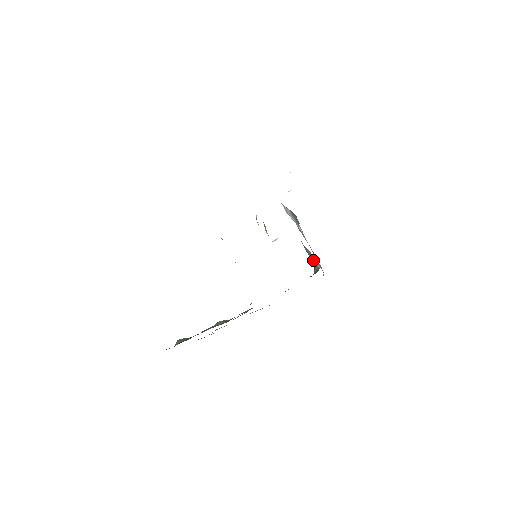
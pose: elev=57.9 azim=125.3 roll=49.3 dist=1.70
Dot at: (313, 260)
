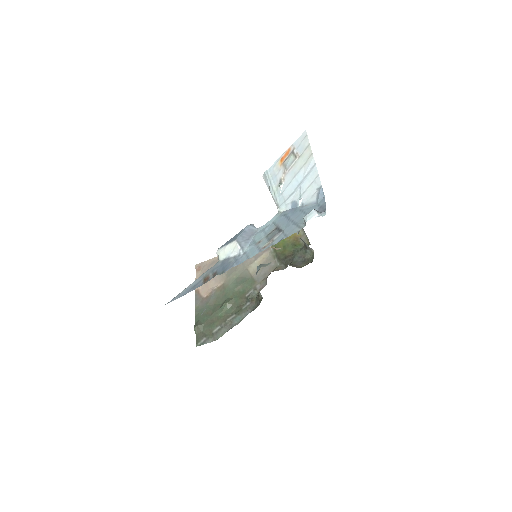
Dot at: (306, 245)
